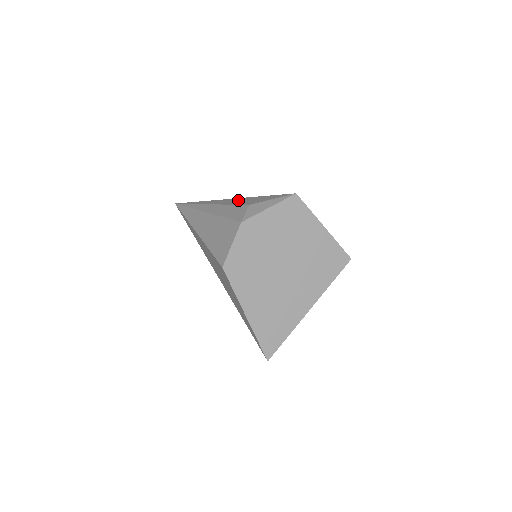
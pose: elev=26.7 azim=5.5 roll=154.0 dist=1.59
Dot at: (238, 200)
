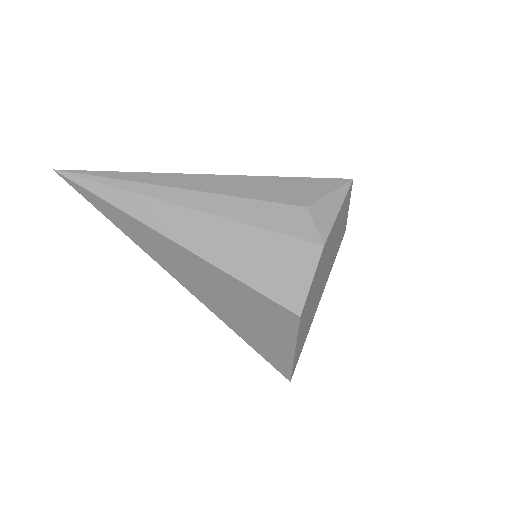
Dot at: (251, 184)
